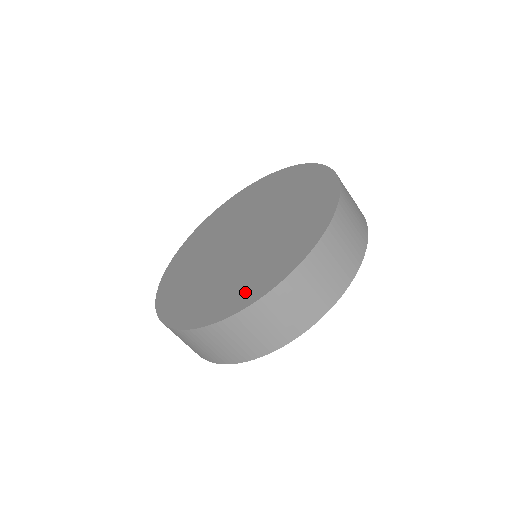
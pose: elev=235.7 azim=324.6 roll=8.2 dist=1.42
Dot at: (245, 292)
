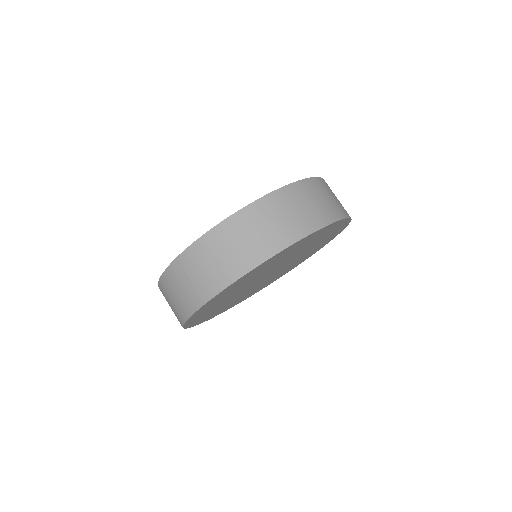
Dot at: occluded
